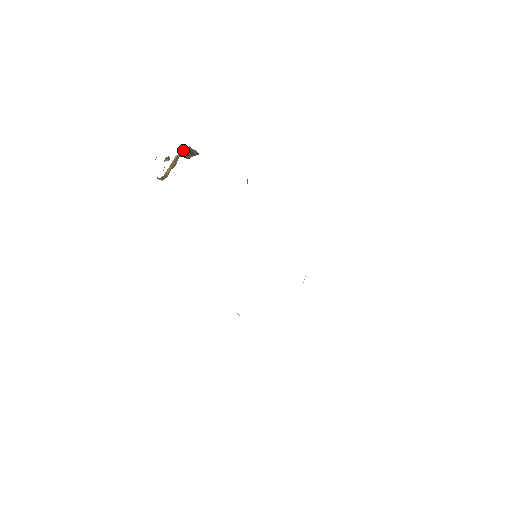
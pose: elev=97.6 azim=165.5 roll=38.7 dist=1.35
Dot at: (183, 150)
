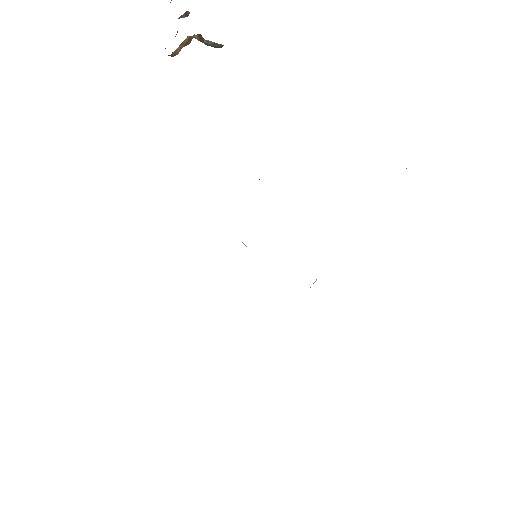
Dot at: (198, 35)
